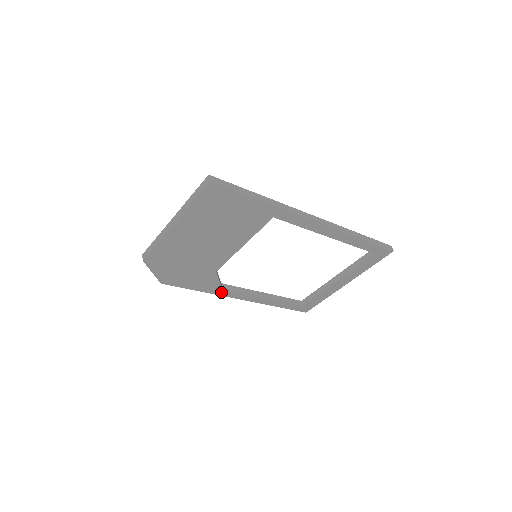
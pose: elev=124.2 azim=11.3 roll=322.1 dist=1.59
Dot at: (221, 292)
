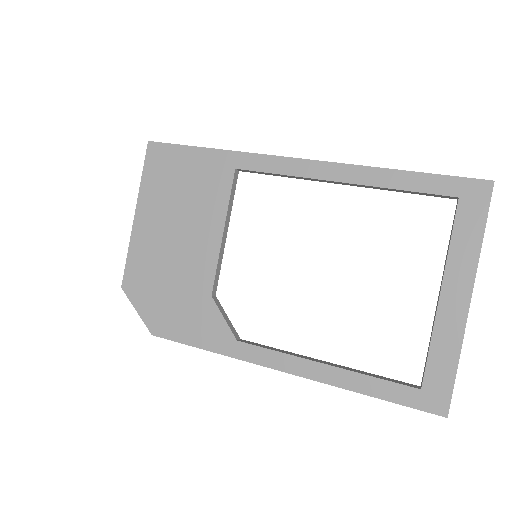
Dot at: (239, 351)
